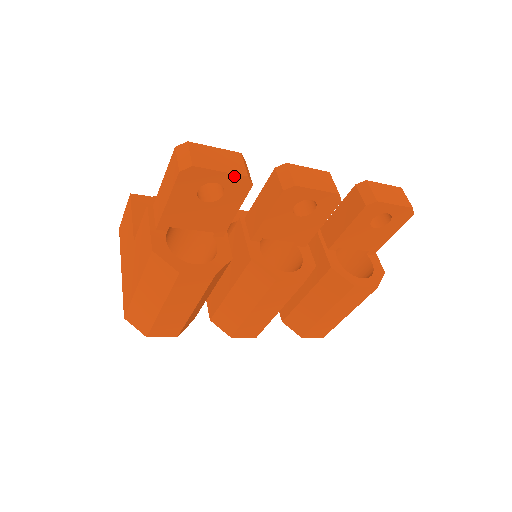
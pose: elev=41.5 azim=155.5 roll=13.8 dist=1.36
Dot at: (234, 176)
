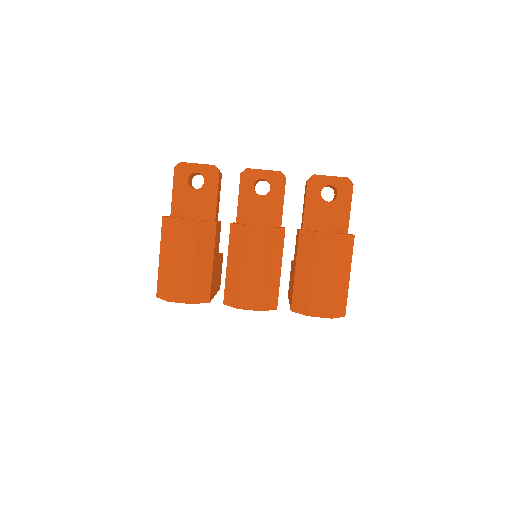
Dot at: (206, 166)
